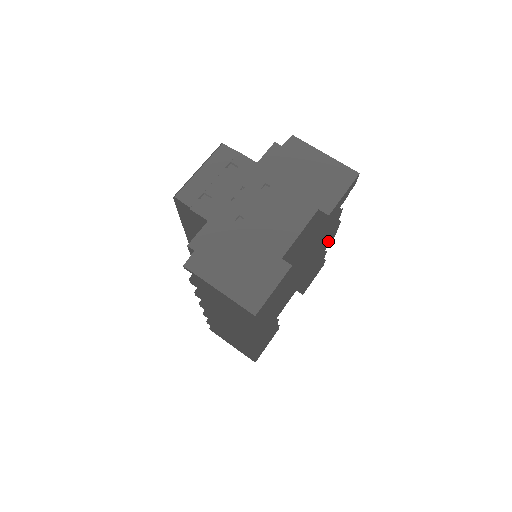
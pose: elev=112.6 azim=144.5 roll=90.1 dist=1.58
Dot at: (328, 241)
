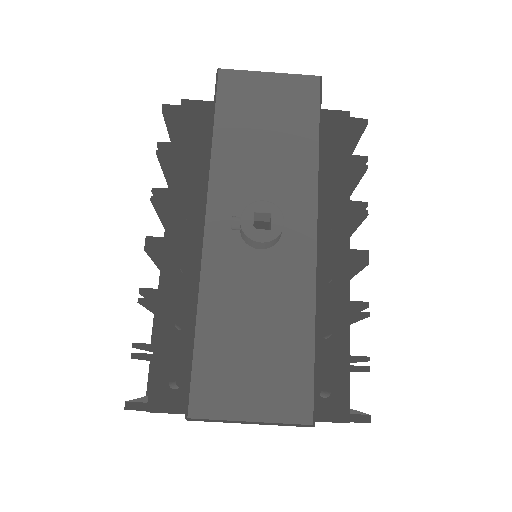
Dot at: occluded
